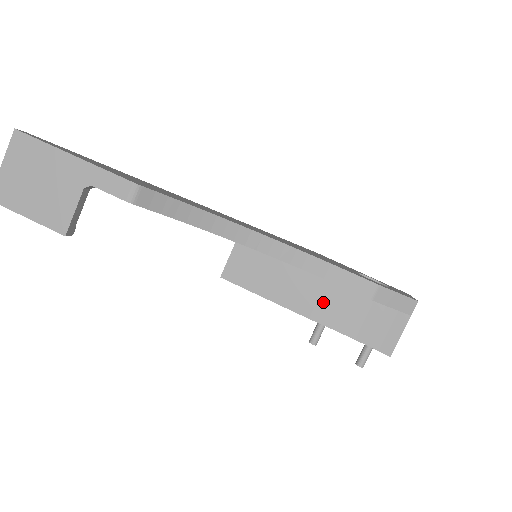
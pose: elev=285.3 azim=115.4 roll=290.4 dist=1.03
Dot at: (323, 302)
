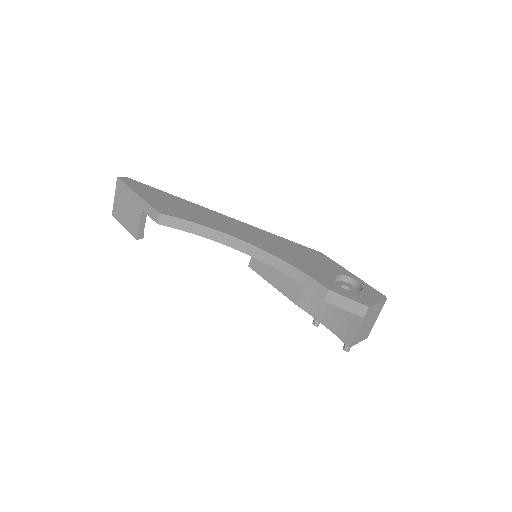
Dot at: (306, 295)
